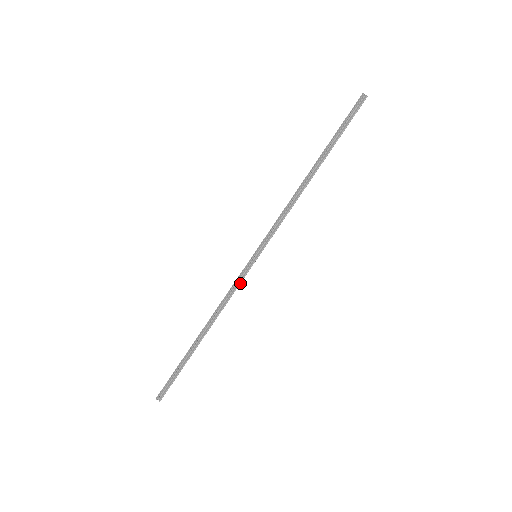
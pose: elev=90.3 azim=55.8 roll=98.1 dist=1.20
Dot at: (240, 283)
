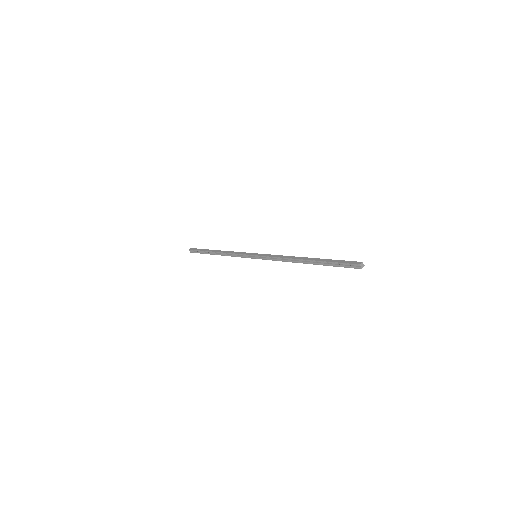
Dot at: (242, 257)
